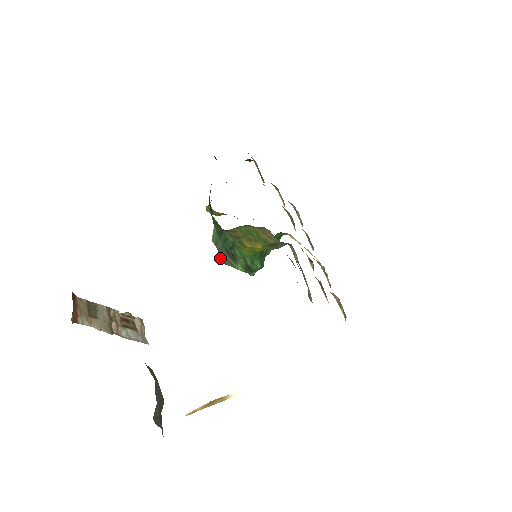
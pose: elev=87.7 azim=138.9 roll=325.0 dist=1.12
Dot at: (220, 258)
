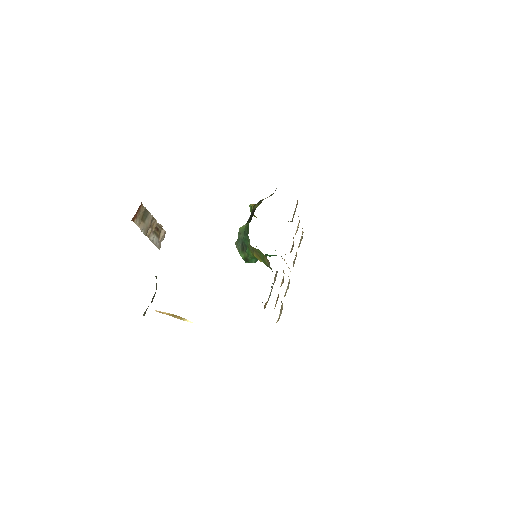
Dot at: (236, 241)
